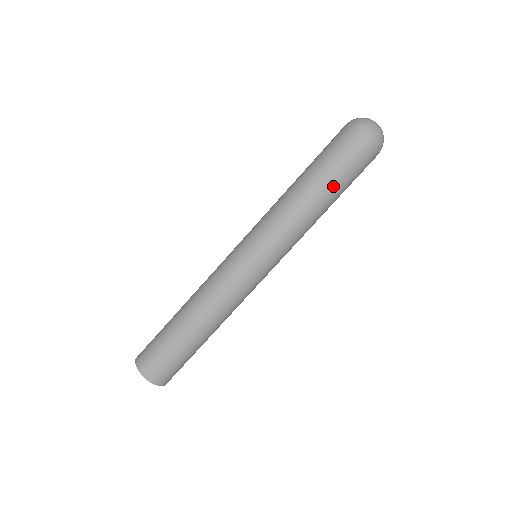
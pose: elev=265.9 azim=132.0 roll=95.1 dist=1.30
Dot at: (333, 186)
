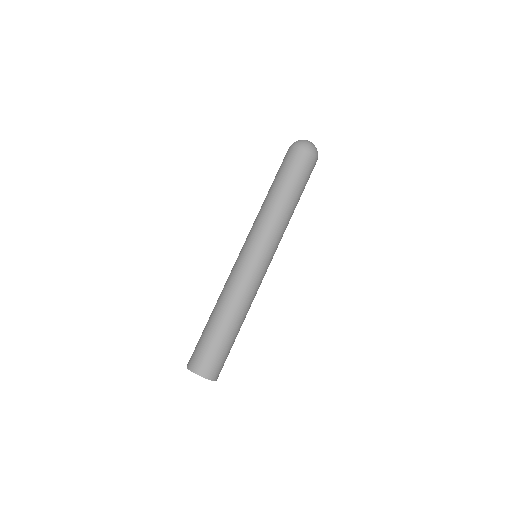
Dot at: (292, 186)
